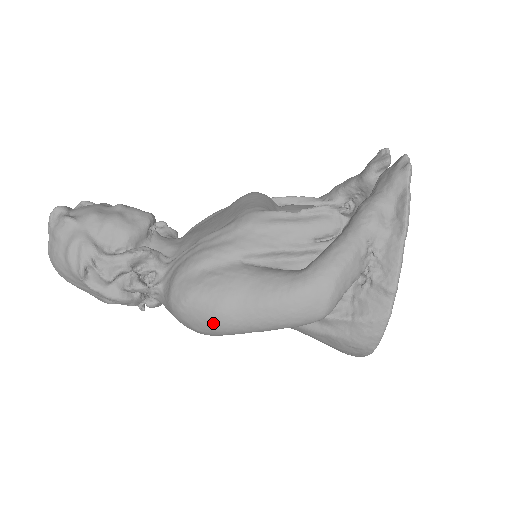
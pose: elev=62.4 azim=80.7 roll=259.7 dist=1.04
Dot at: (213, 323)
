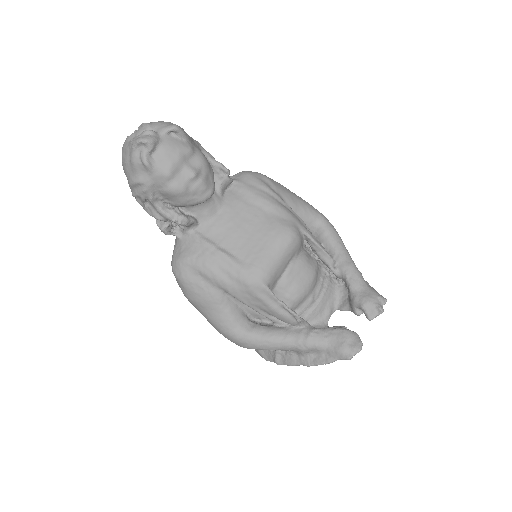
Dot at: (184, 294)
